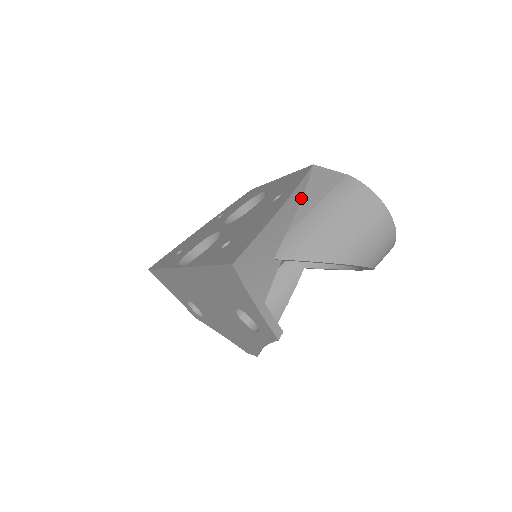
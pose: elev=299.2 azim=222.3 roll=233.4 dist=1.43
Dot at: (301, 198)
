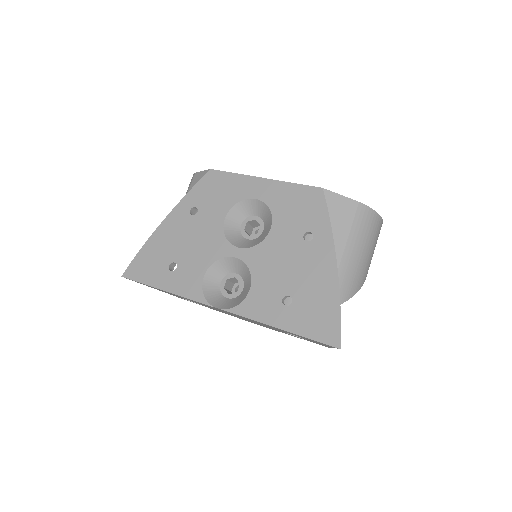
Dot at: occluded
